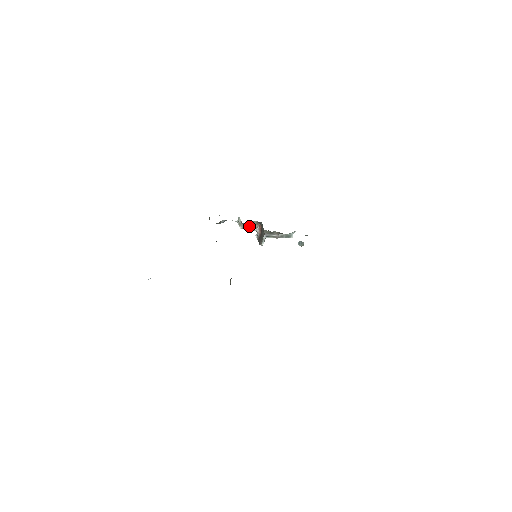
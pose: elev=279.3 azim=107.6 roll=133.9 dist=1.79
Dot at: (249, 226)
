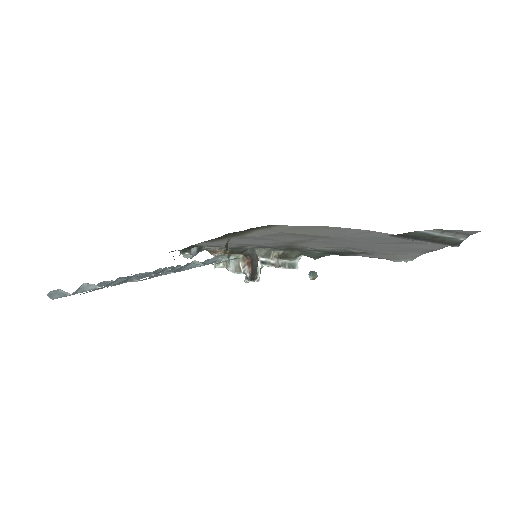
Dot at: (233, 264)
